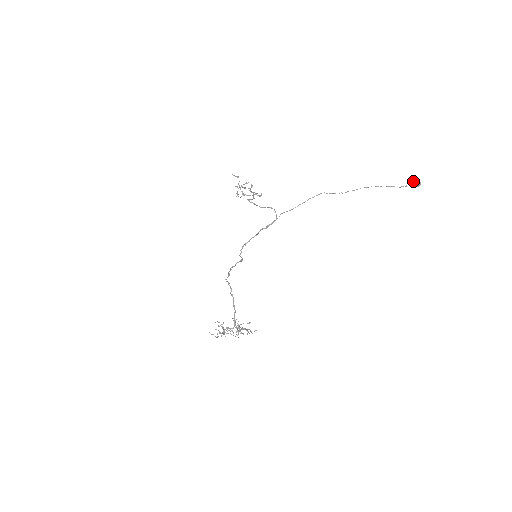
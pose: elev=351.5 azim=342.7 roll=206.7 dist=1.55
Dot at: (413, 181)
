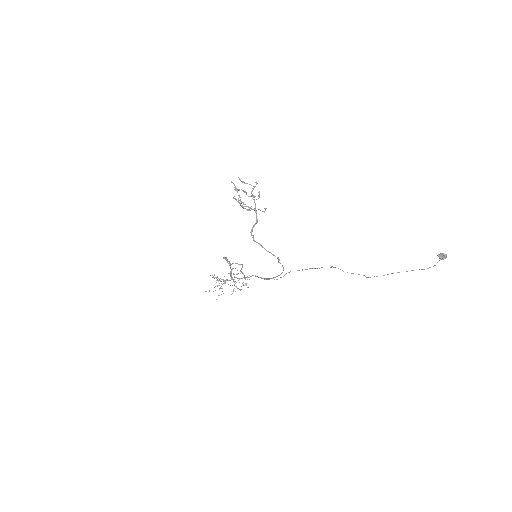
Dot at: (439, 257)
